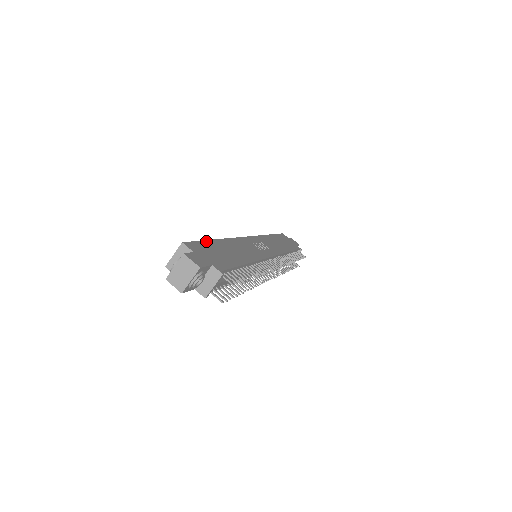
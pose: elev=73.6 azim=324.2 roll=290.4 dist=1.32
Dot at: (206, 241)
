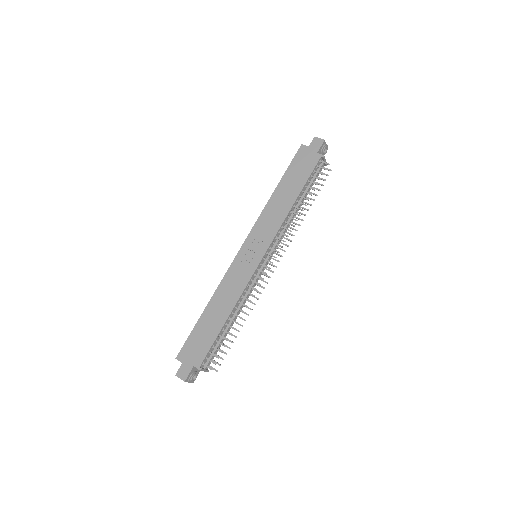
Dot at: (194, 329)
